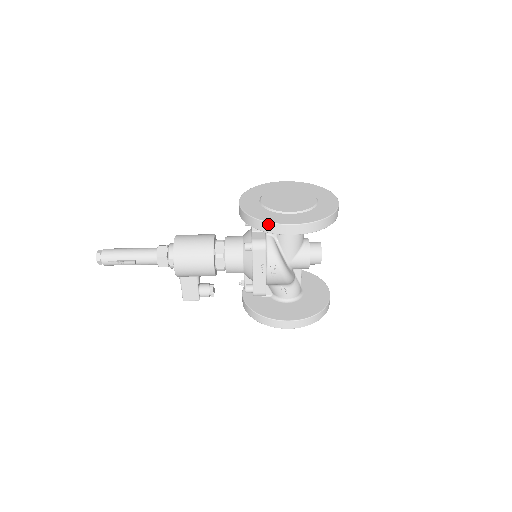
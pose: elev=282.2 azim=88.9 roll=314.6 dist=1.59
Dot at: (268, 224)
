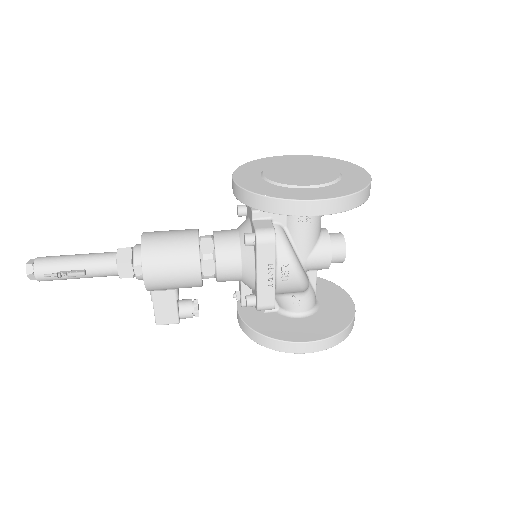
Dot at: (282, 202)
